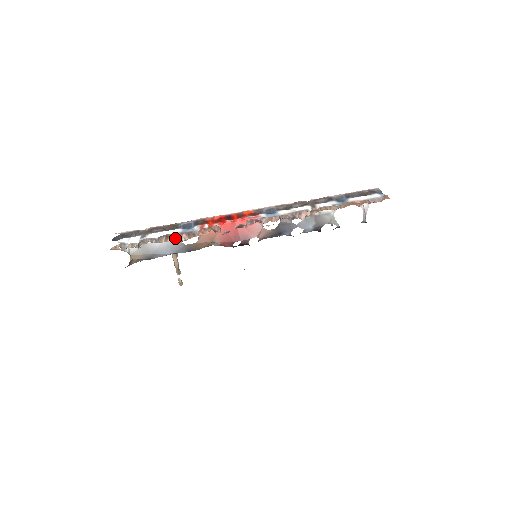
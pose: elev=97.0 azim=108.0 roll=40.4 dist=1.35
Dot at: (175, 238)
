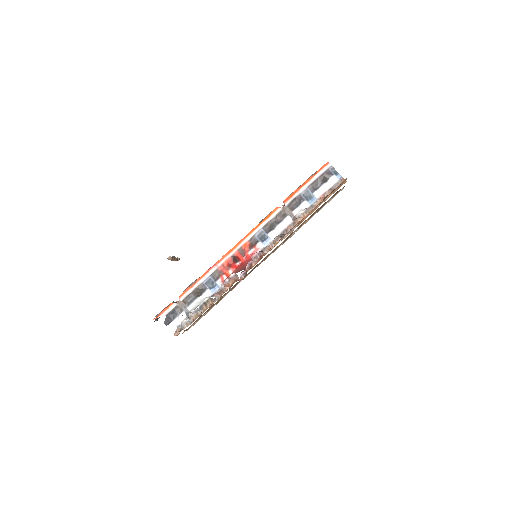
Dot at: (211, 301)
